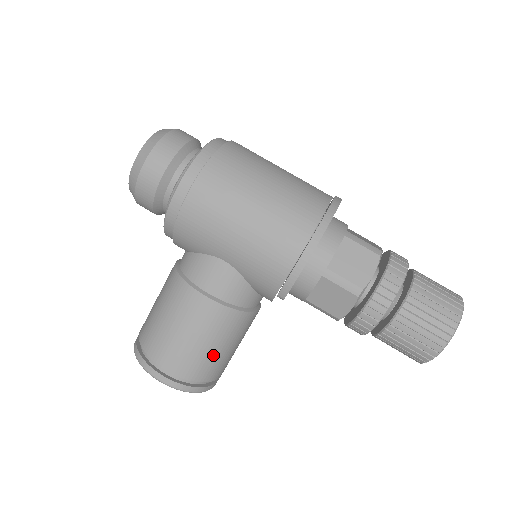
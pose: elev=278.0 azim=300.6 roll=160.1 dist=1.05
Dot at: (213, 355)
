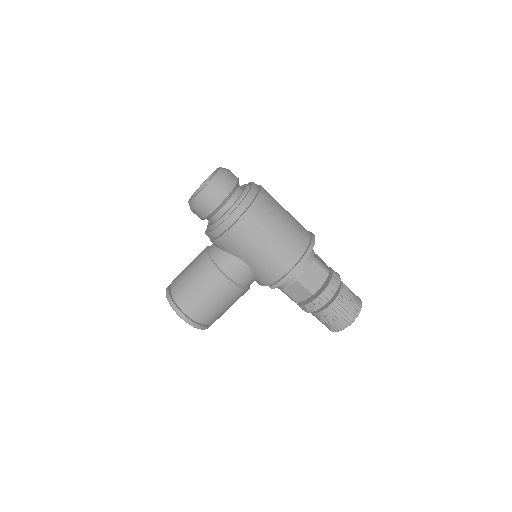
Dot at: (220, 311)
